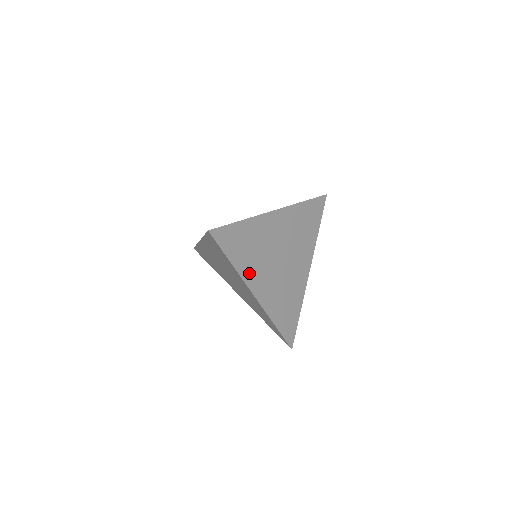
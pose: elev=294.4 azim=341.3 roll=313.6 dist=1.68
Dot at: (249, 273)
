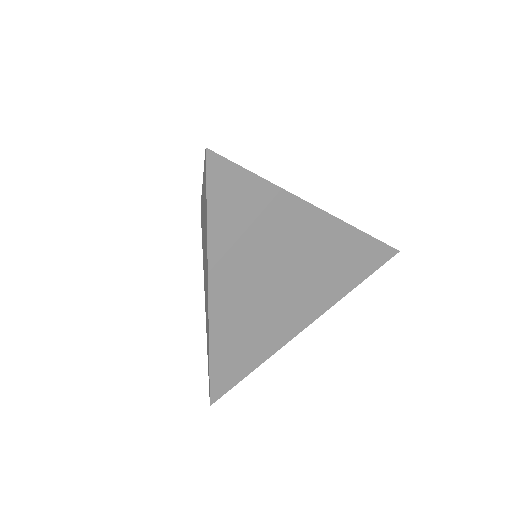
Dot at: (278, 338)
